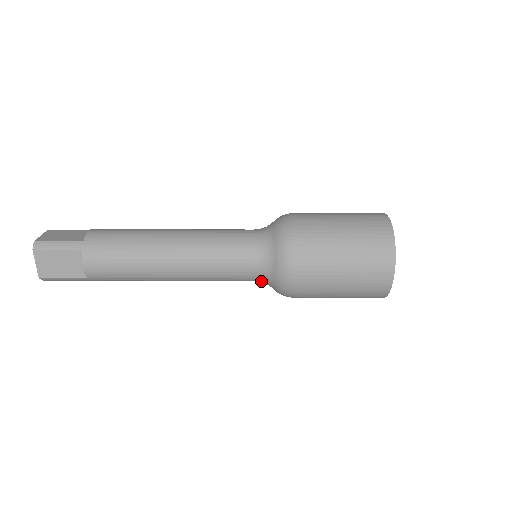
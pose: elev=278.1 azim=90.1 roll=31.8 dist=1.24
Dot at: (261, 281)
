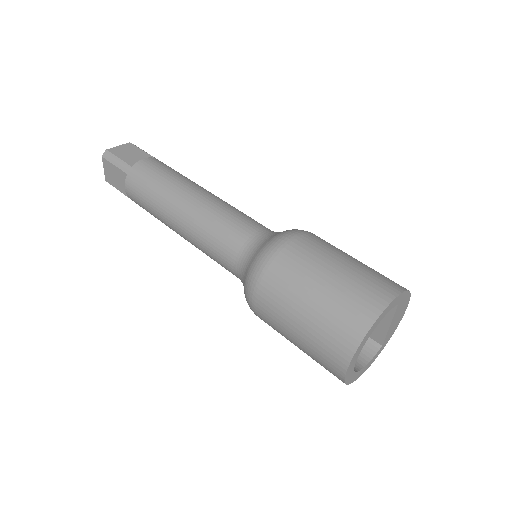
Dot at: (246, 253)
